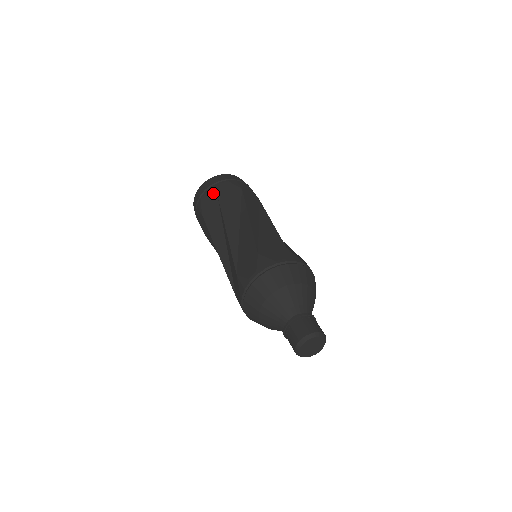
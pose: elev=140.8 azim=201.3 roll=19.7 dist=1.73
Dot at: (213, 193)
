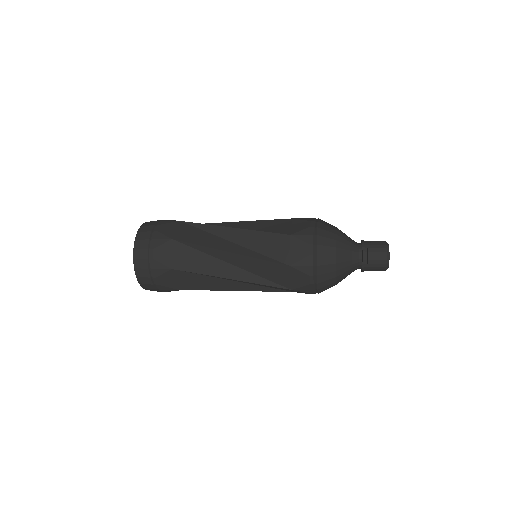
Dot at: (172, 222)
